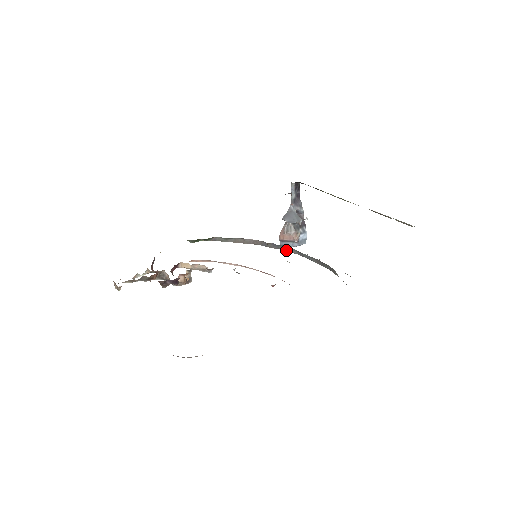
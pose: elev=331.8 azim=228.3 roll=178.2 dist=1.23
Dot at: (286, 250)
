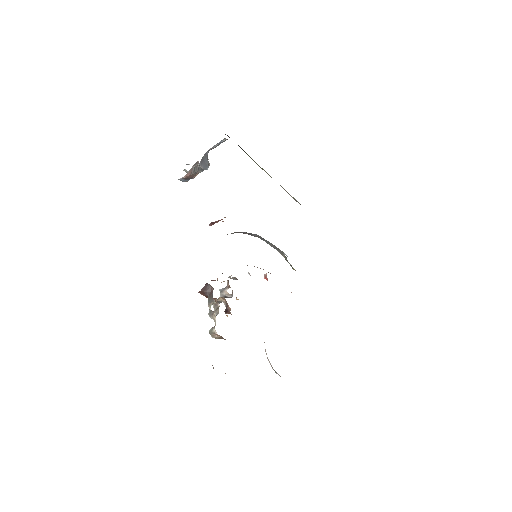
Dot at: (254, 235)
